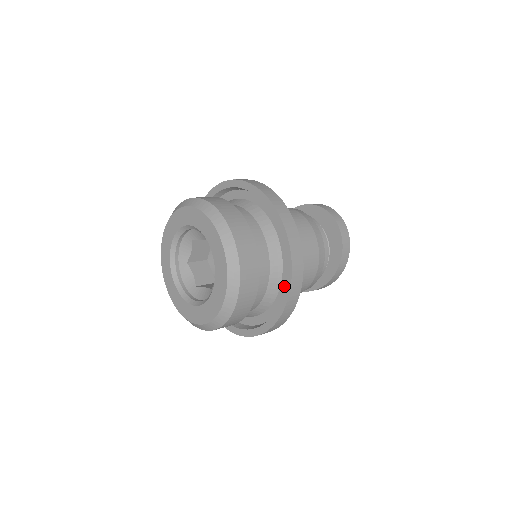
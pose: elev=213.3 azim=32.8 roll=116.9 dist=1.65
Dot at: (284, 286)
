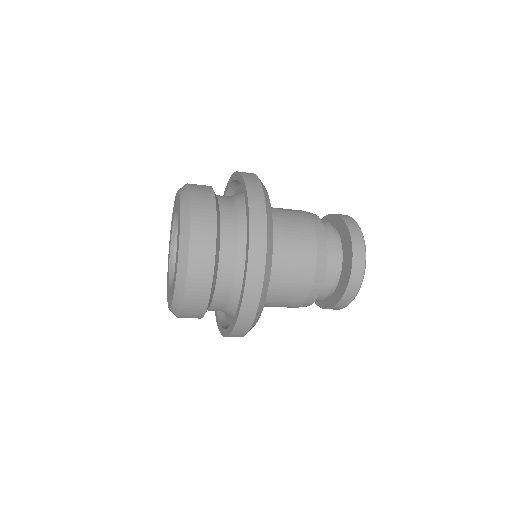
Dot at: (236, 312)
